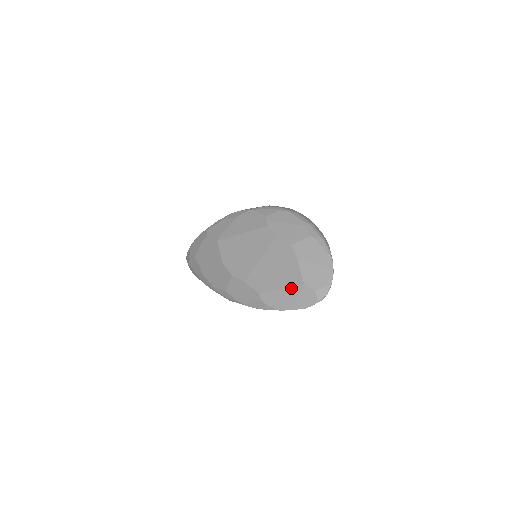
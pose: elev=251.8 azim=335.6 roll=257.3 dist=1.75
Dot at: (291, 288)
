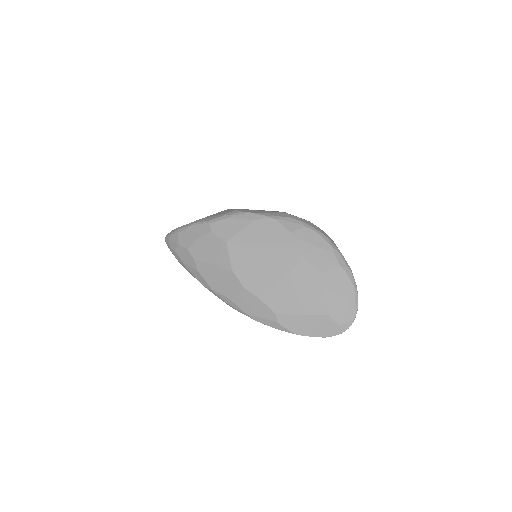
Dot at: (314, 317)
